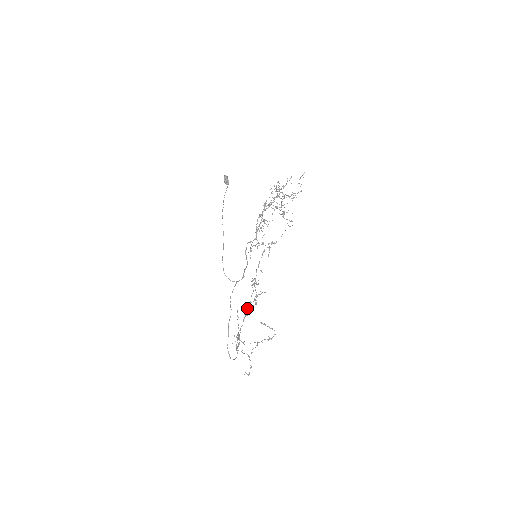
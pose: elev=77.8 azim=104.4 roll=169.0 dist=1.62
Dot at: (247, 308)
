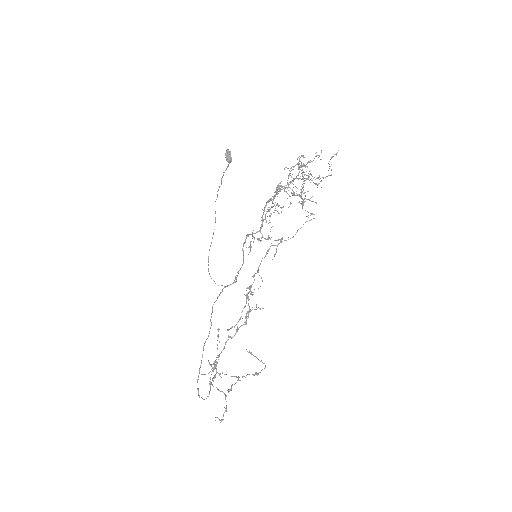
Dot at: (234, 326)
